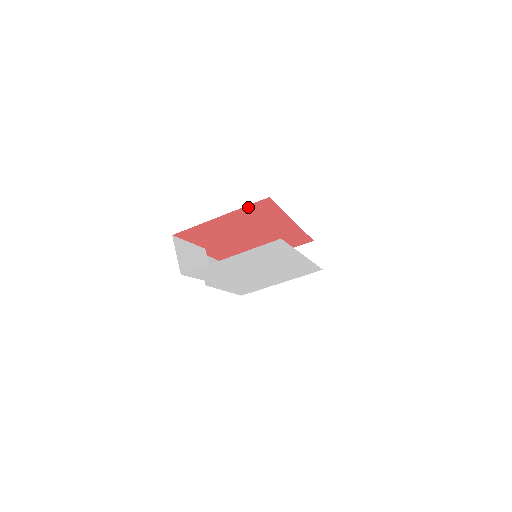
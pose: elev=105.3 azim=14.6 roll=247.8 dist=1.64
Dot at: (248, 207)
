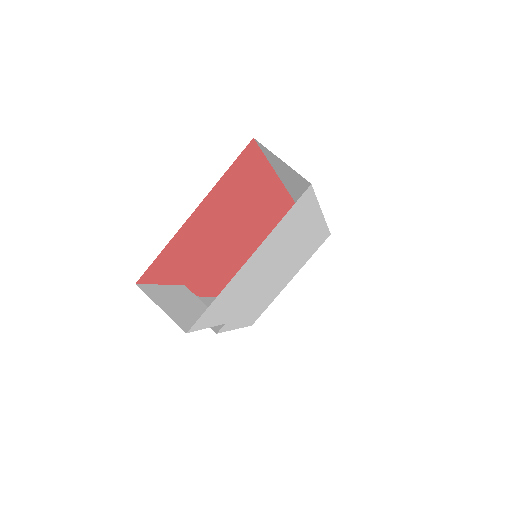
Dot at: (228, 173)
